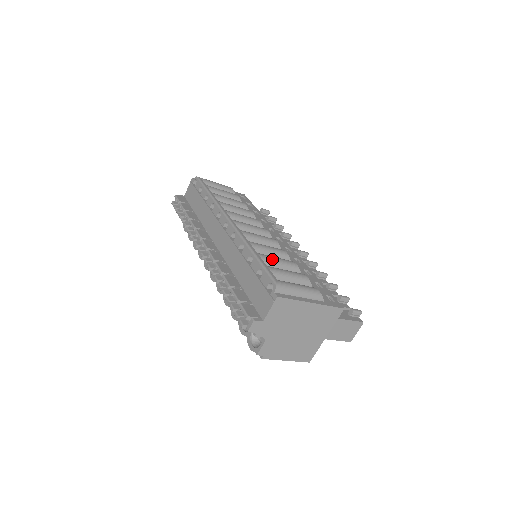
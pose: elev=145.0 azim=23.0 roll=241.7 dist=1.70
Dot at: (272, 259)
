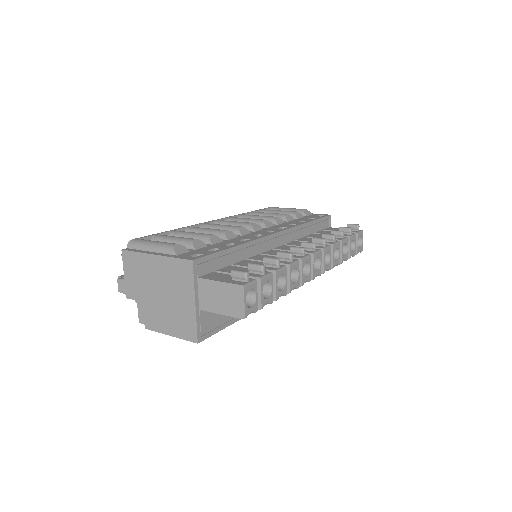
Dot at: (183, 233)
